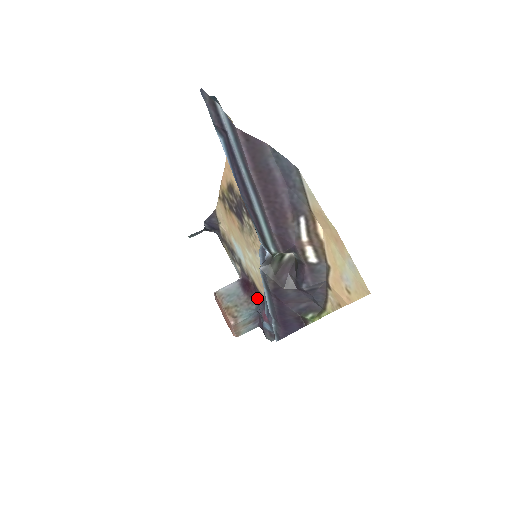
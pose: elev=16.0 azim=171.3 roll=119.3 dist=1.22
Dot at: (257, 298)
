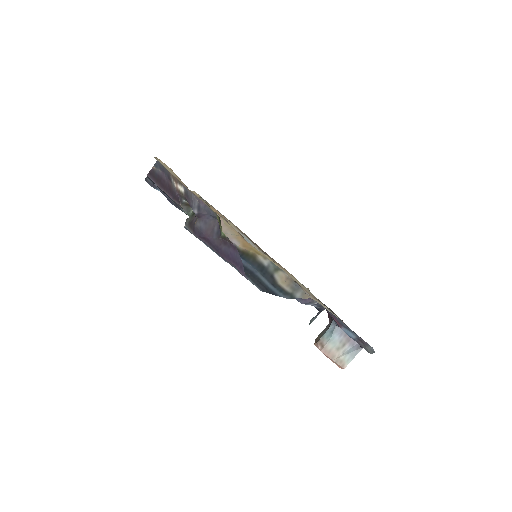
Dot at: occluded
